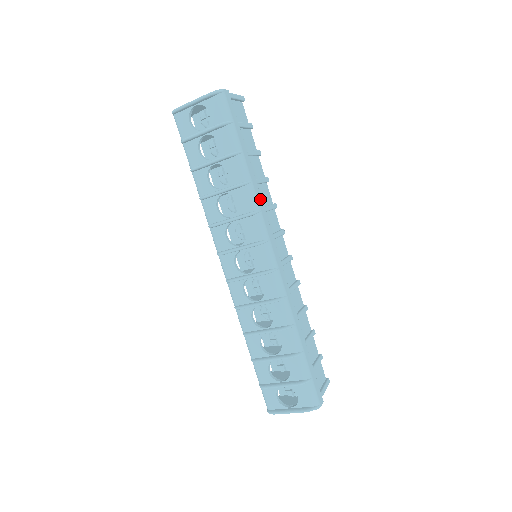
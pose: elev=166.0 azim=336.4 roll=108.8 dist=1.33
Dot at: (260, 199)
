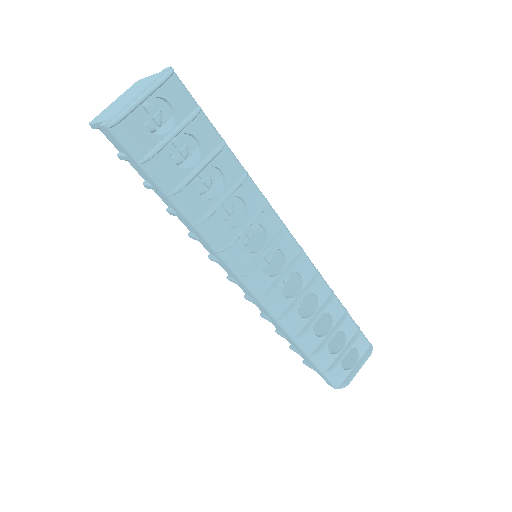
Dot at: occluded
